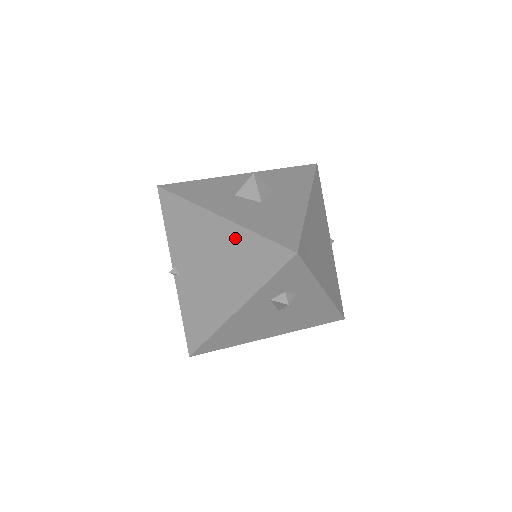
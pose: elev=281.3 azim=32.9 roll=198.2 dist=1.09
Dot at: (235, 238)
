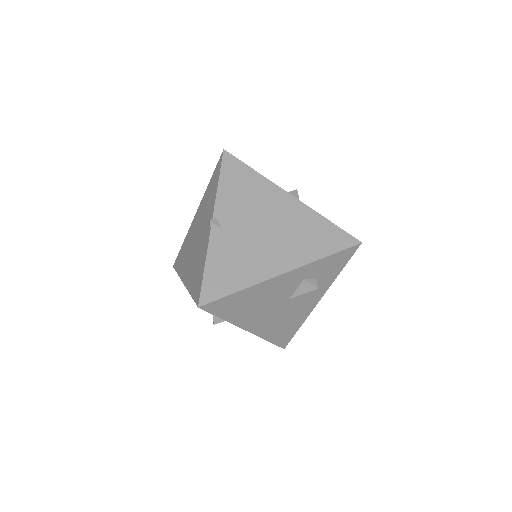
Dot at: (303, 216)
